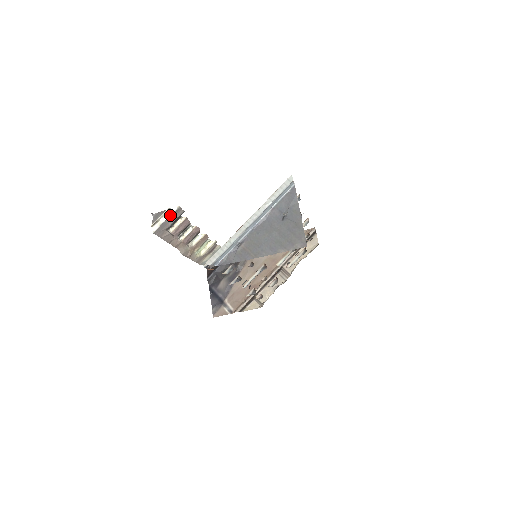
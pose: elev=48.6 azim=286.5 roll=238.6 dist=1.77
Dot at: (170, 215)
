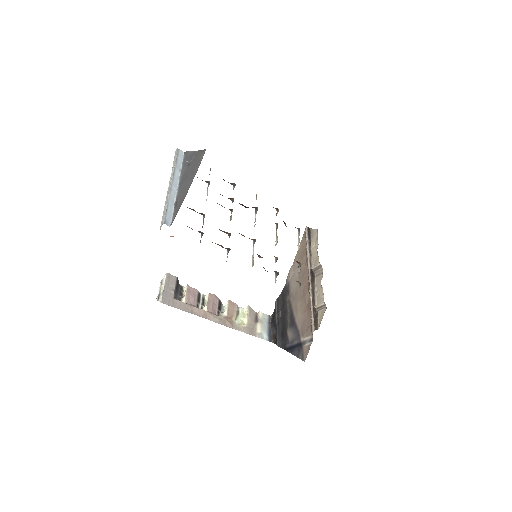
Dot at: (165, 283)
